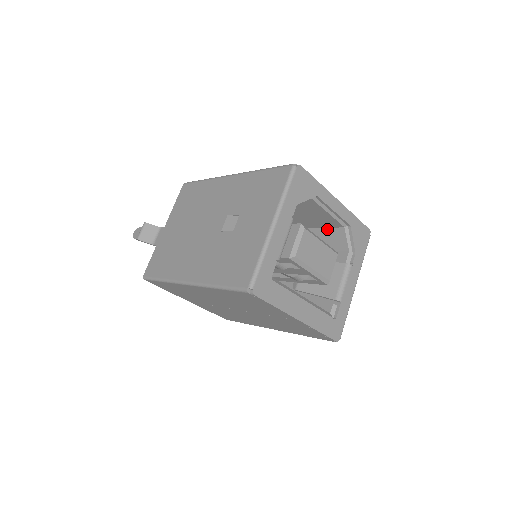
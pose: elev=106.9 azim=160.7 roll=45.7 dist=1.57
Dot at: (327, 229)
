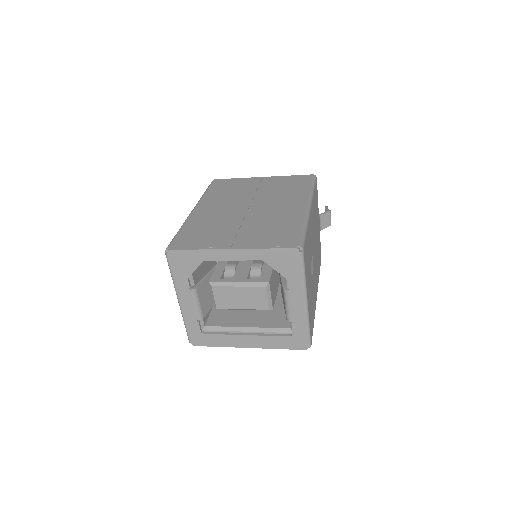
Dot at: occluded
